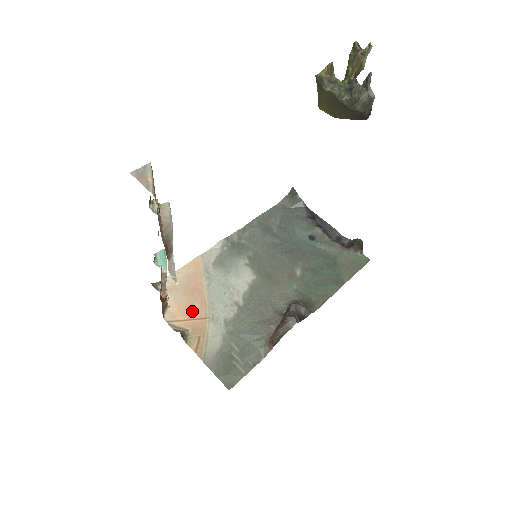
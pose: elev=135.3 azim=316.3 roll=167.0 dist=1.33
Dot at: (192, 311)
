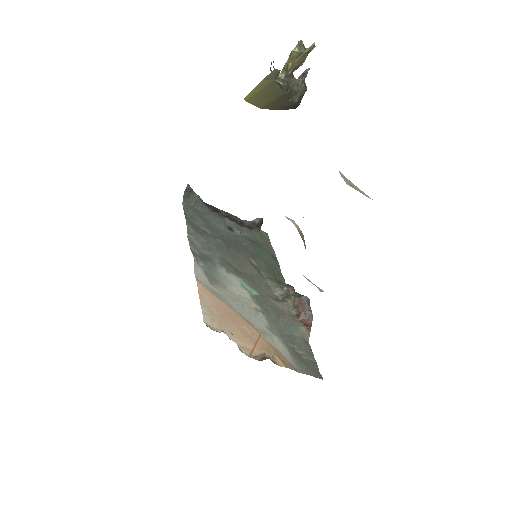
Dot at: (249, 335)
